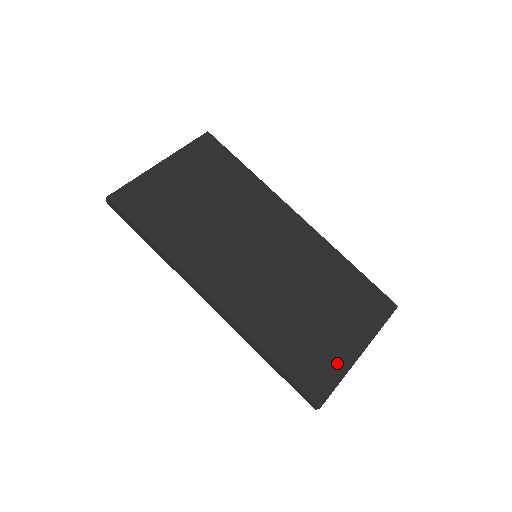
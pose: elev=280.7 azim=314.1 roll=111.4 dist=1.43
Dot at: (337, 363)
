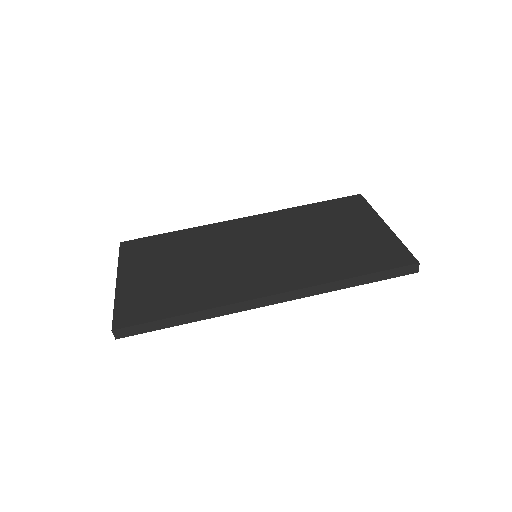
Dot at: (386, 240)
